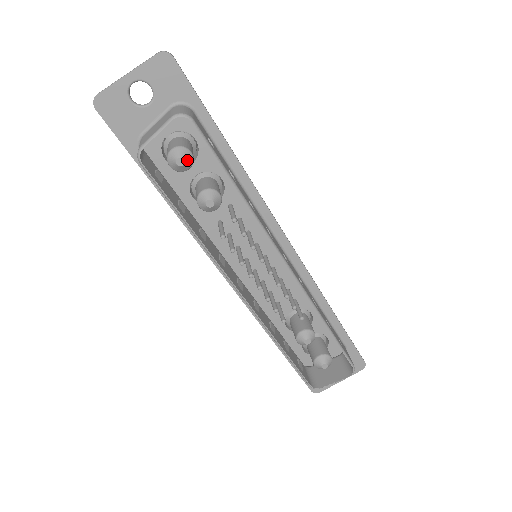
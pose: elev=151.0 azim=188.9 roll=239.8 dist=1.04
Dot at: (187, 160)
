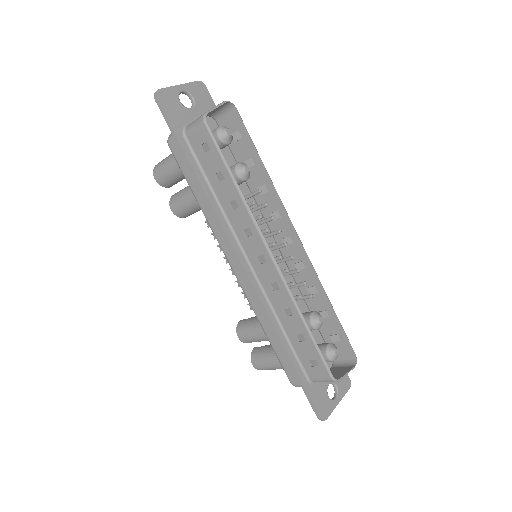
Dot at: occluded
